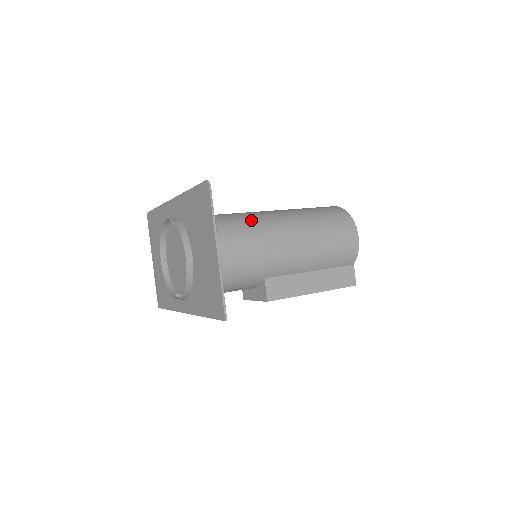
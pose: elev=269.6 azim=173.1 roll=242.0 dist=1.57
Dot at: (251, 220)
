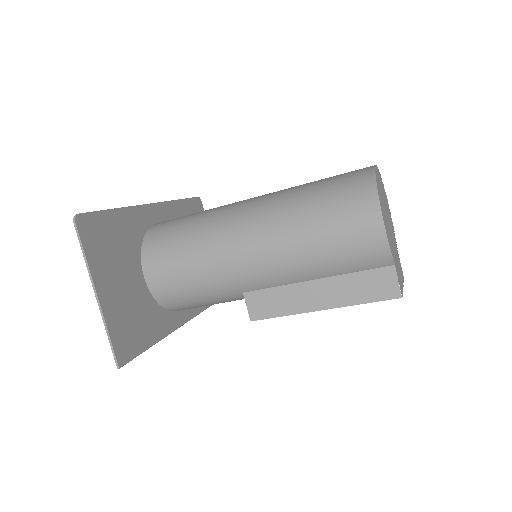
Dot at: (215, 221)
